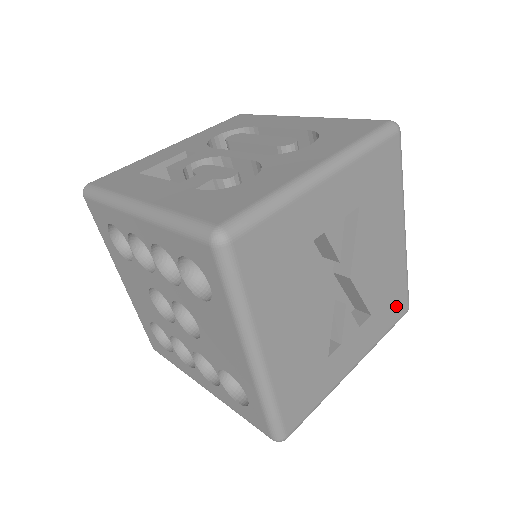
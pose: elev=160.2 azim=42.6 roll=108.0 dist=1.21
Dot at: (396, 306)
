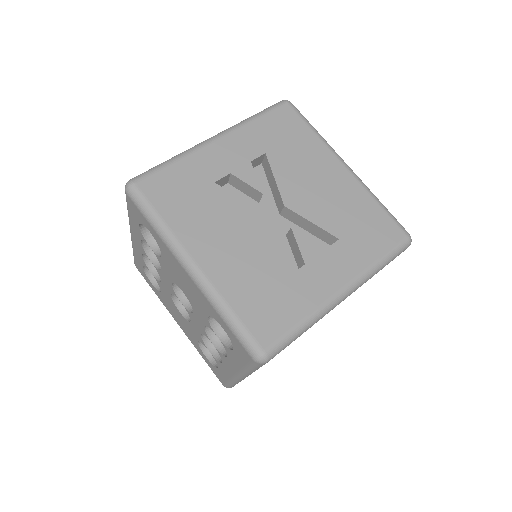
Dot at: (380, 232)
